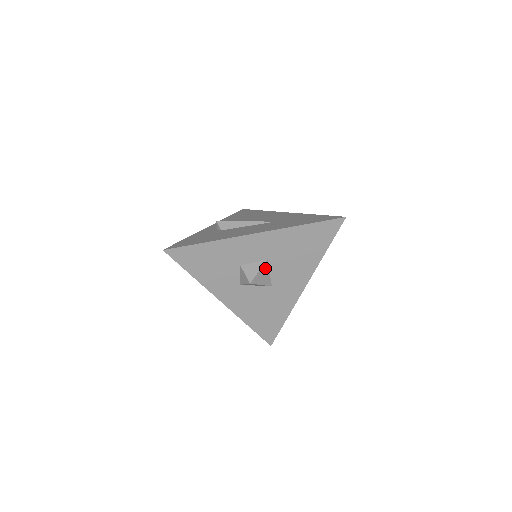
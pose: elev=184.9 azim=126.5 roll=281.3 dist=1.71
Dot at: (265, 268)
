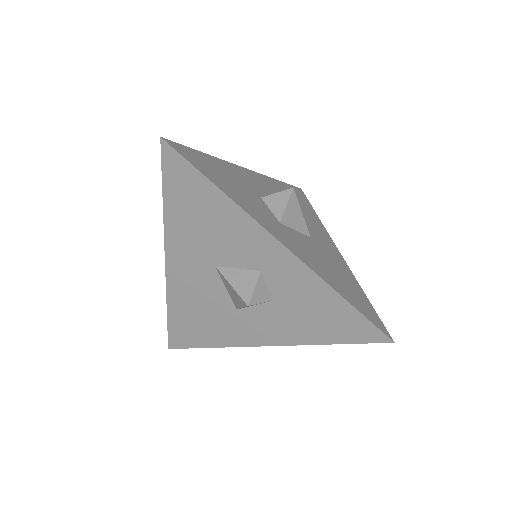
Dot at: occluded
